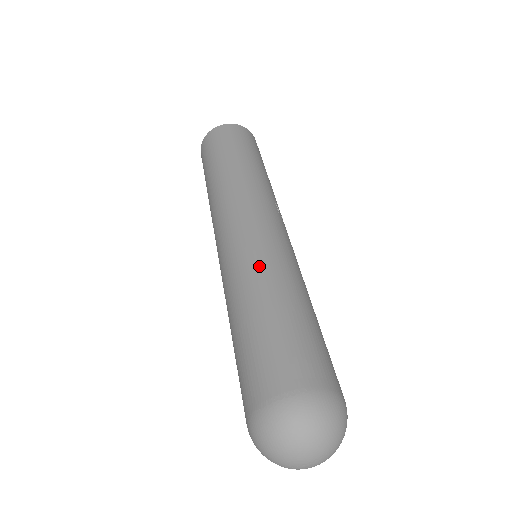
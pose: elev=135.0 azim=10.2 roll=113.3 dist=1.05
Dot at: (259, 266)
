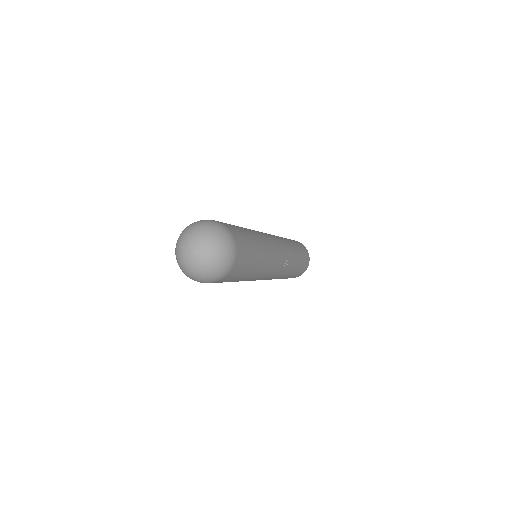
Dot at: occluded
